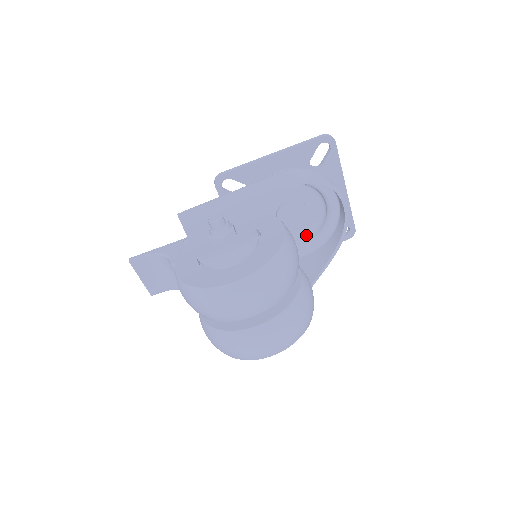
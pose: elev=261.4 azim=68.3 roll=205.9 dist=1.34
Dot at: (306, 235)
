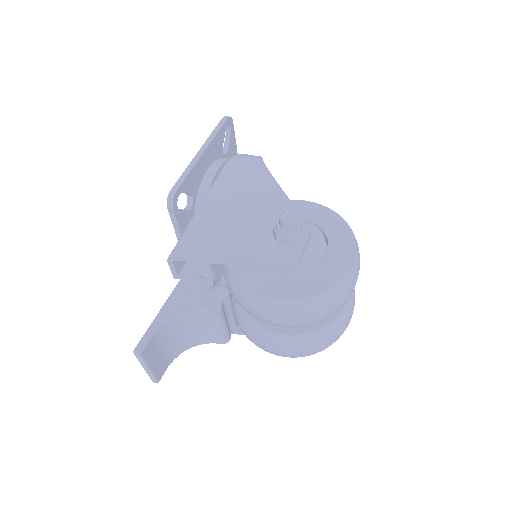
Dot at: occluded
